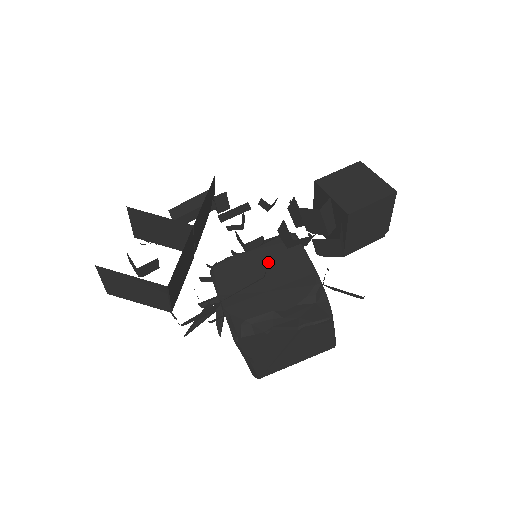
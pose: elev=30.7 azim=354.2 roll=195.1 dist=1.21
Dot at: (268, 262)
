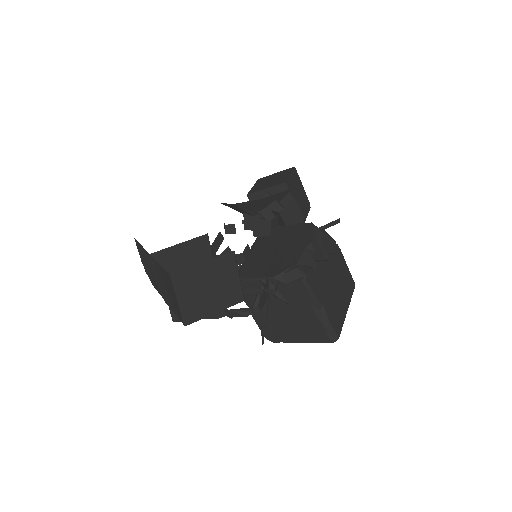
Dot at: (268, 246)
